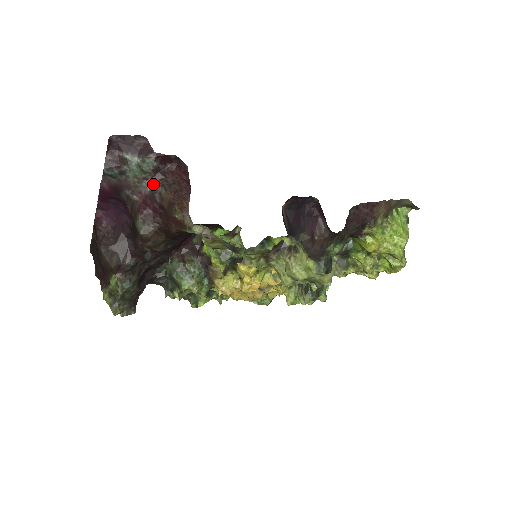
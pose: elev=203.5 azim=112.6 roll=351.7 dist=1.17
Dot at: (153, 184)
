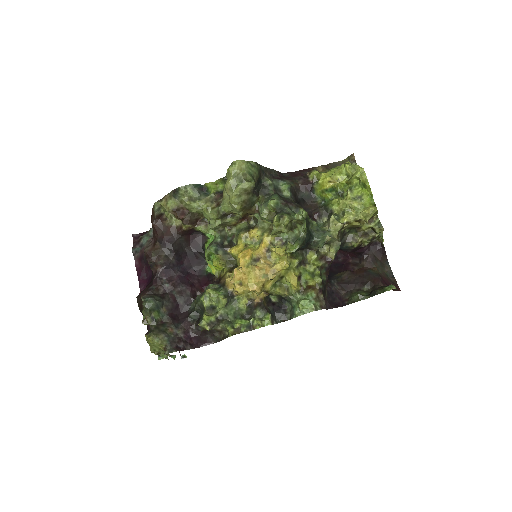
Dot at: occluded
